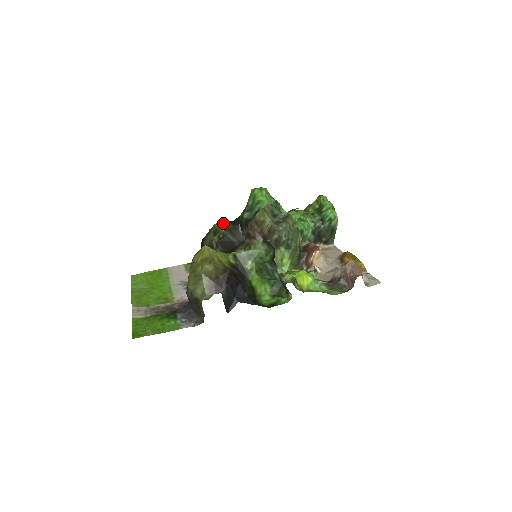
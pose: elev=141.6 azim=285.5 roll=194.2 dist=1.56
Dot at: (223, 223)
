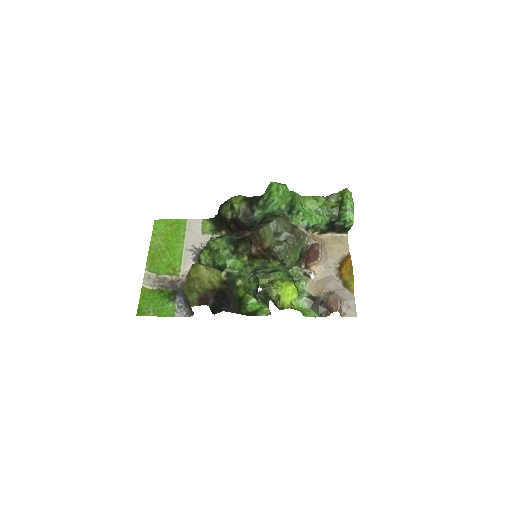
Dot at: (239, 202)
